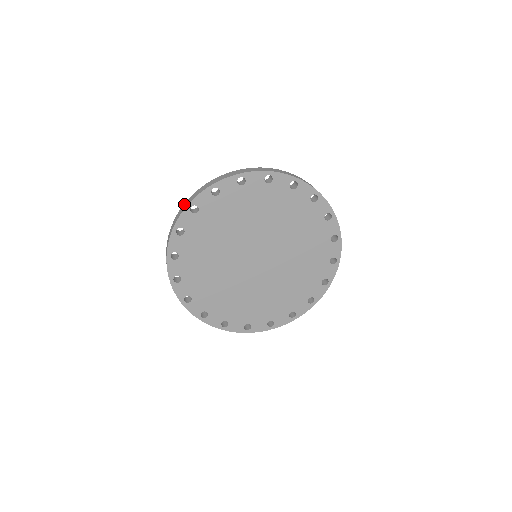
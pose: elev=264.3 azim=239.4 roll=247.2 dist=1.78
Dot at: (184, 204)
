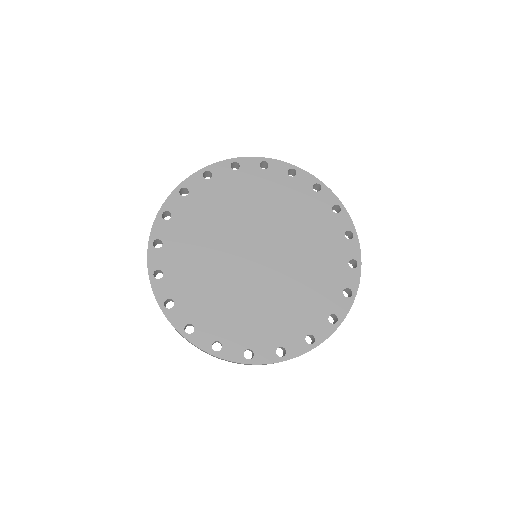
Dot at: occluded
